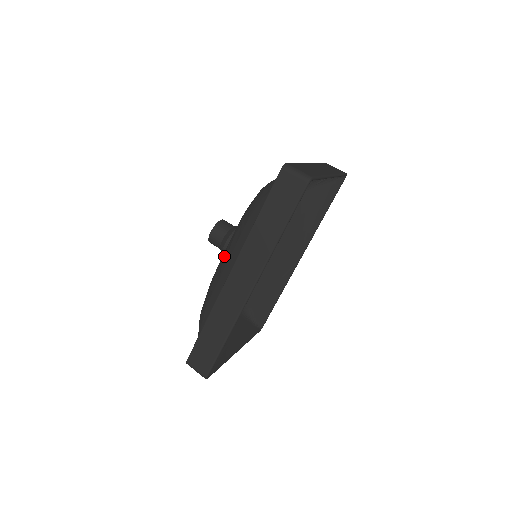
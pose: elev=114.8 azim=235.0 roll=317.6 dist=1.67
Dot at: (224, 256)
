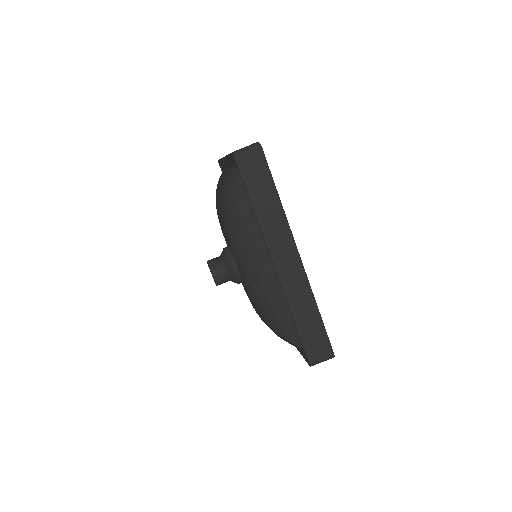
Dot at: (247, 271)
